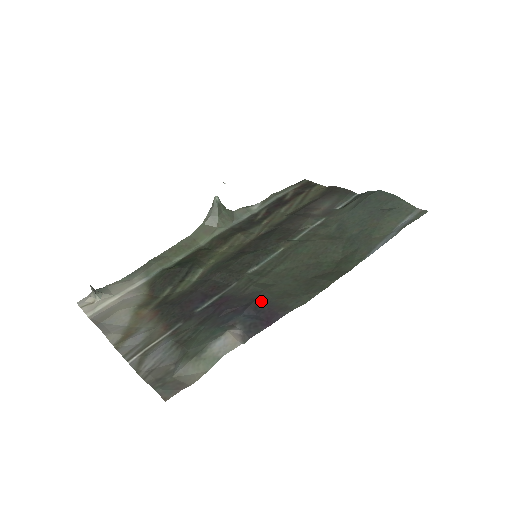
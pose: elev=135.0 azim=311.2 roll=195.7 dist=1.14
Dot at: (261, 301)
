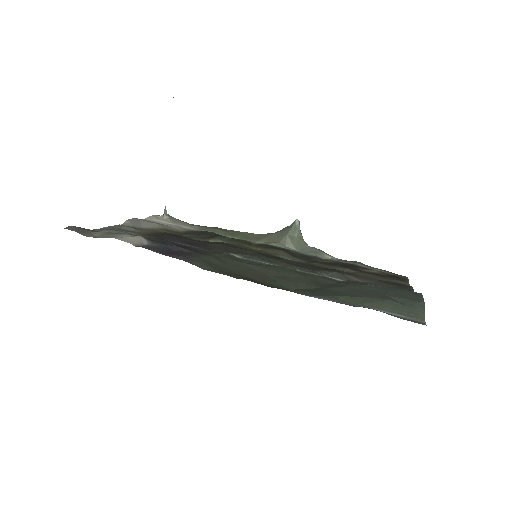
Dot at: (192, 252)
